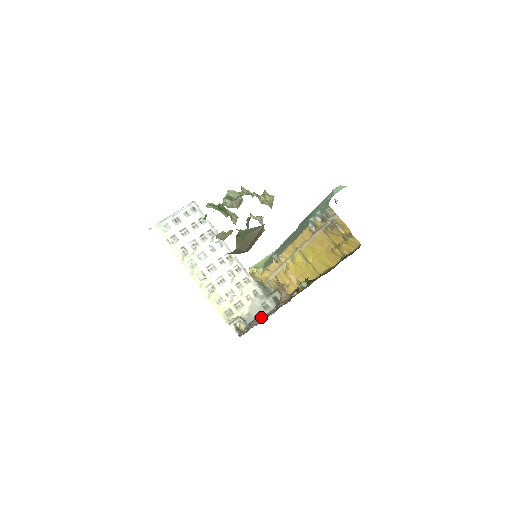
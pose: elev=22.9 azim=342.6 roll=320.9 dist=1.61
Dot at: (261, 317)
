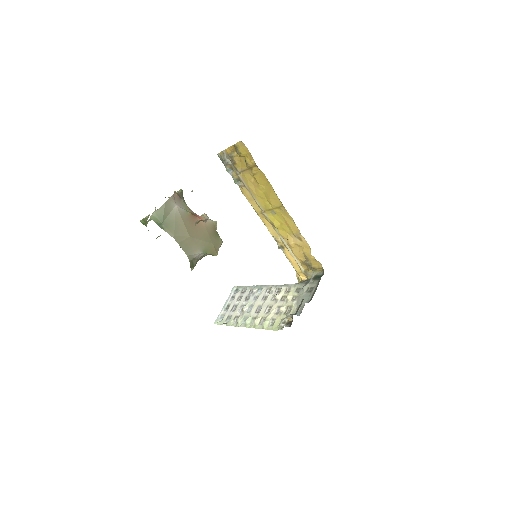
Dot at: occluded
